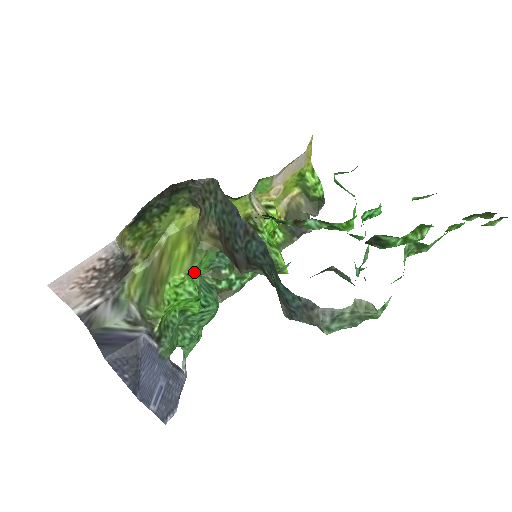
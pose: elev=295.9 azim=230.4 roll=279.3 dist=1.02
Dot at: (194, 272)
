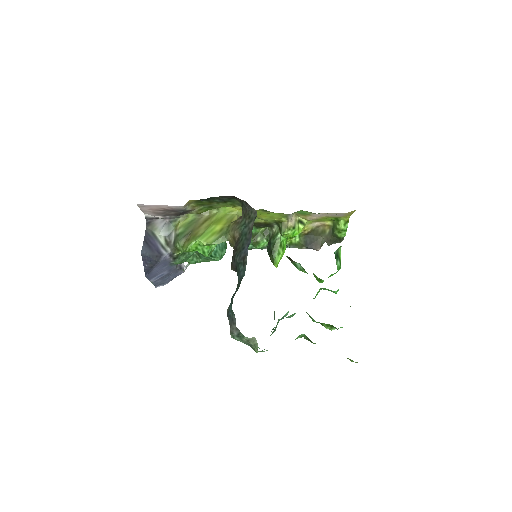
Dot at: (214, 244)
